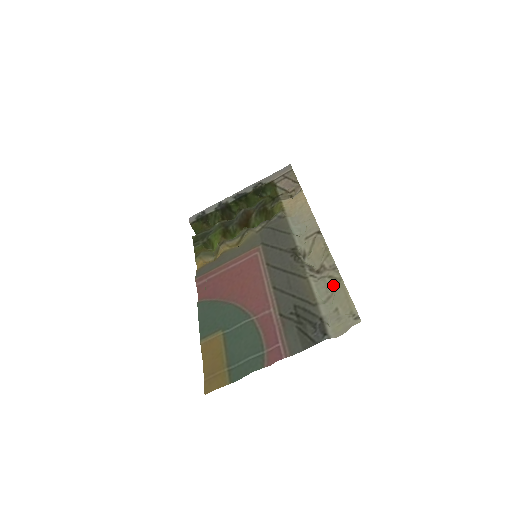
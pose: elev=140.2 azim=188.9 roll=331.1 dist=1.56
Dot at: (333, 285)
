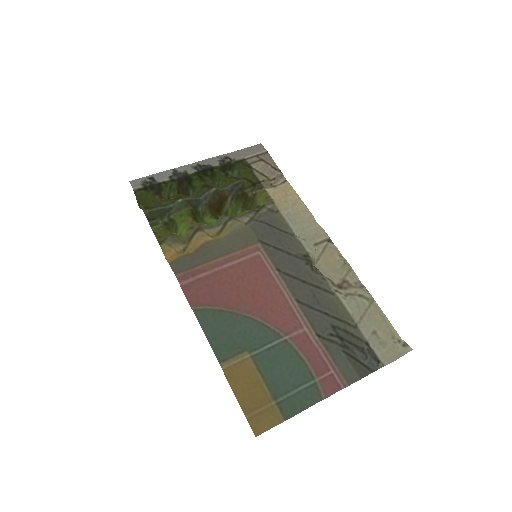
Dot at: (366, 305)
